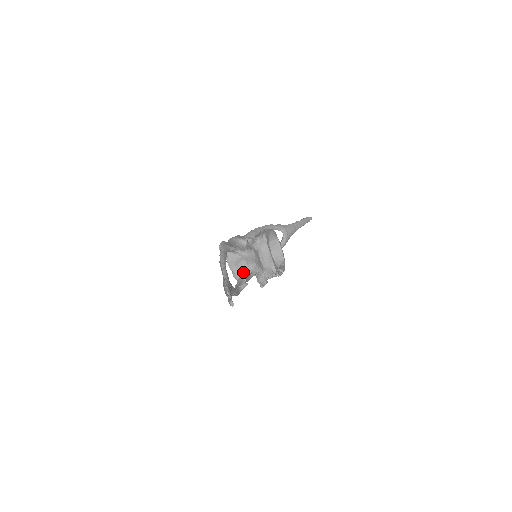
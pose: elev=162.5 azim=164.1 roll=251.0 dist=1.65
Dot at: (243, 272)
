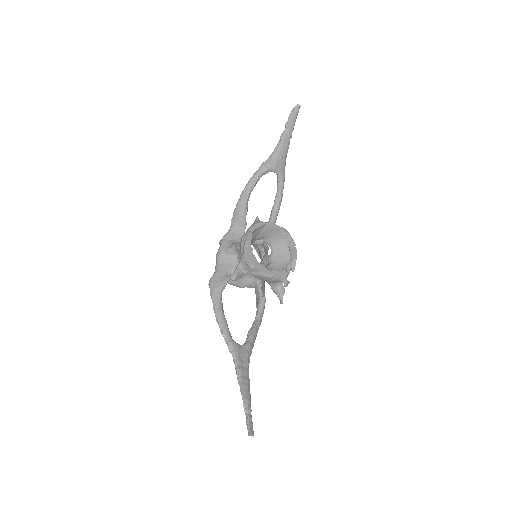
Dot at: (254, 282)
